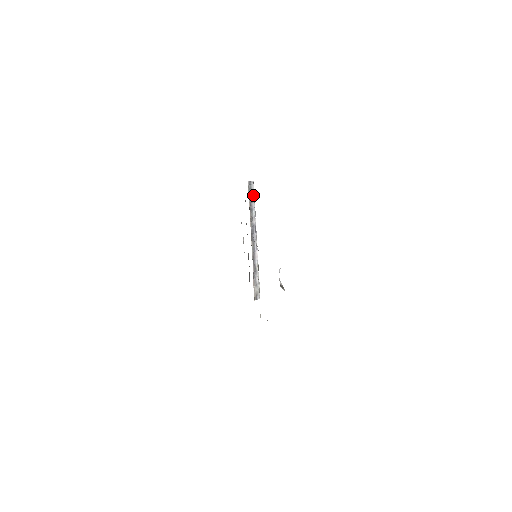
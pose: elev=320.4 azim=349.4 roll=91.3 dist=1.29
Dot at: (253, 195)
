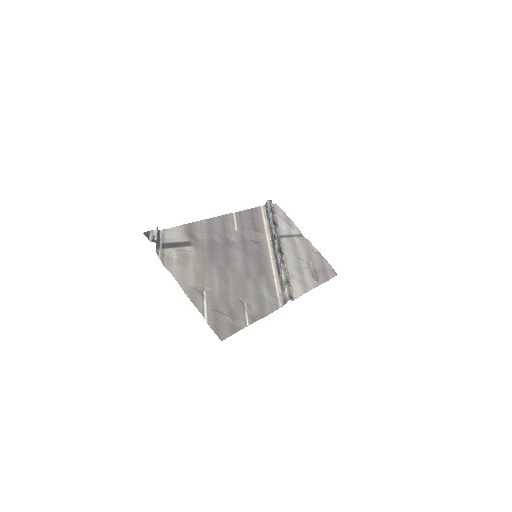
Dot at: (269, 212)
